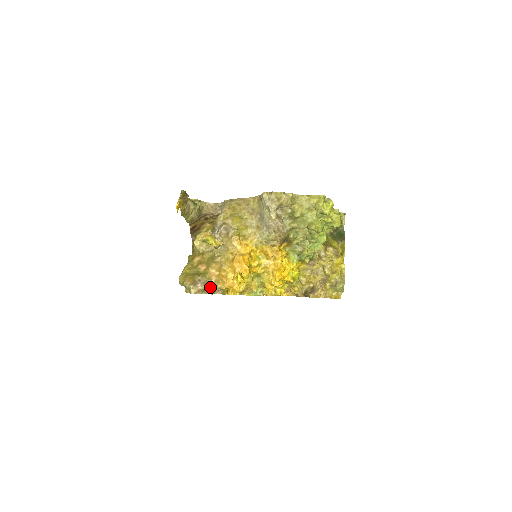
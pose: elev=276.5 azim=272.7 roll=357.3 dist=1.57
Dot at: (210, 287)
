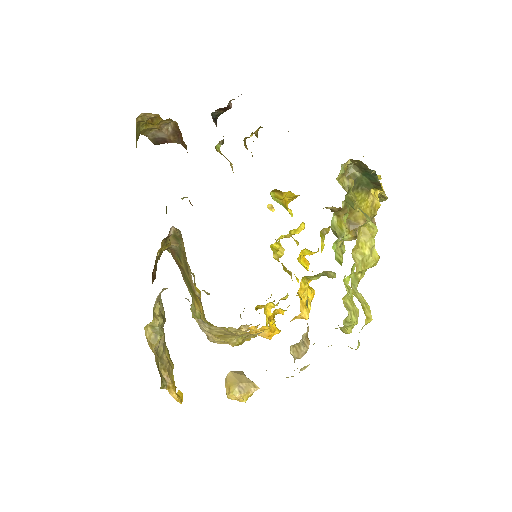
Dot at: (244, 331)
